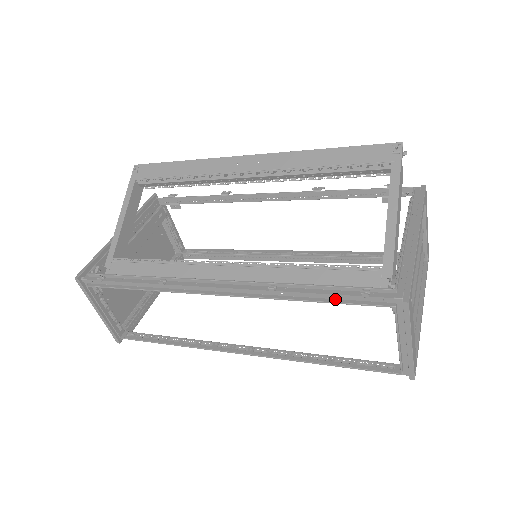
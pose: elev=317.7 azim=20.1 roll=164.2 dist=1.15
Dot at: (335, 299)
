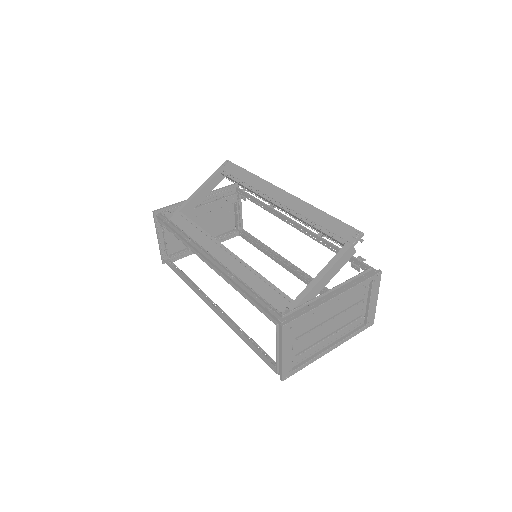
Dot at: (255, 302)
